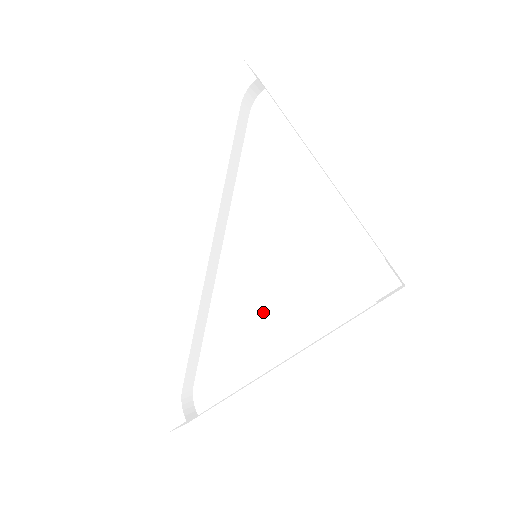
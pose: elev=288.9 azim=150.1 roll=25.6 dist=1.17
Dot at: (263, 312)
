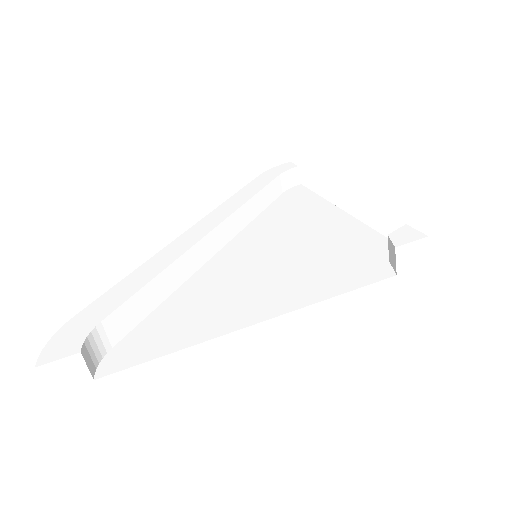
Dot at: (247, 286)
